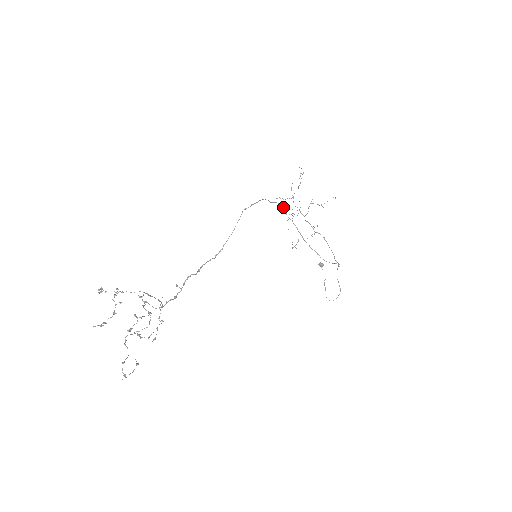
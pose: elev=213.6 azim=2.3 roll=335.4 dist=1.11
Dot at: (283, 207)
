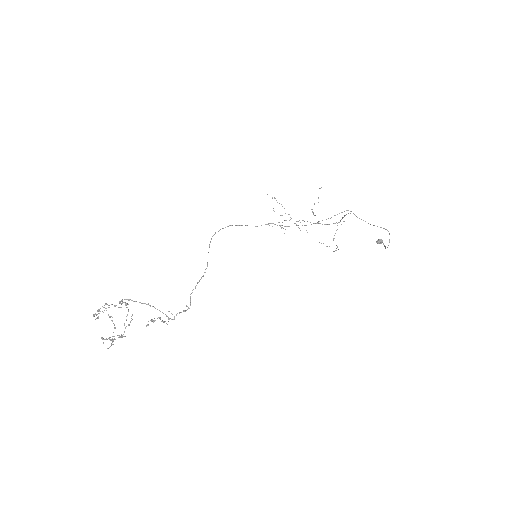
Dot at: occluded
